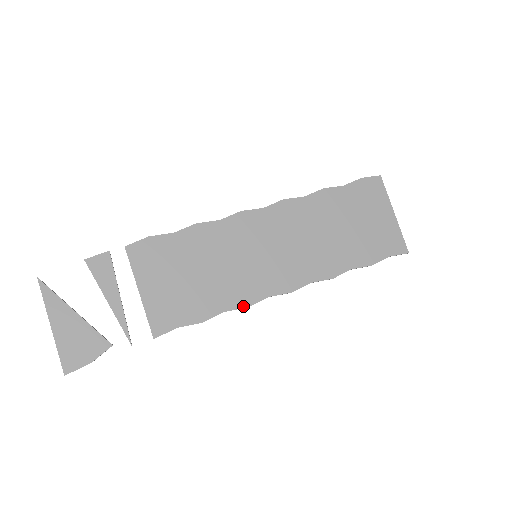
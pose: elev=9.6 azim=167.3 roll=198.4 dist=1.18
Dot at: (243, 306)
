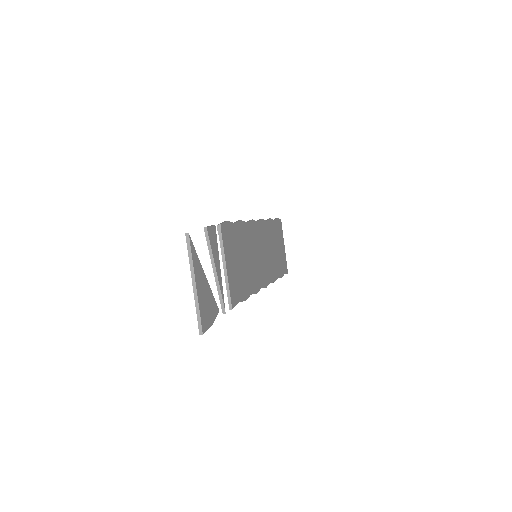
Dot at: (256, 292)
